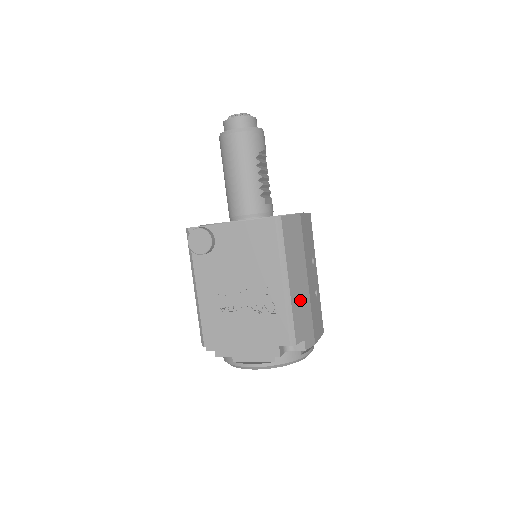
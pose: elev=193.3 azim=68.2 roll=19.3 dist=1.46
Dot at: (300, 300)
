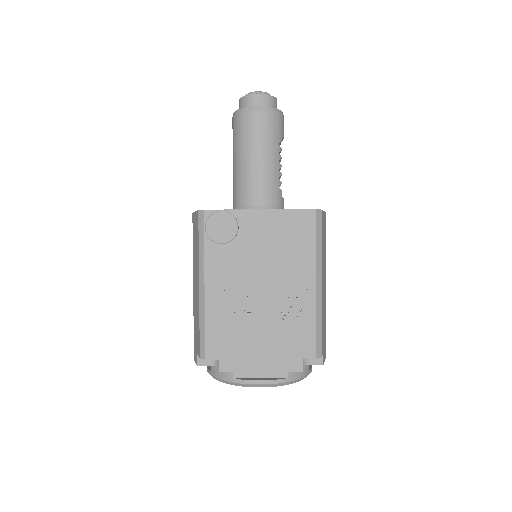
Dot at: (323, 307)
